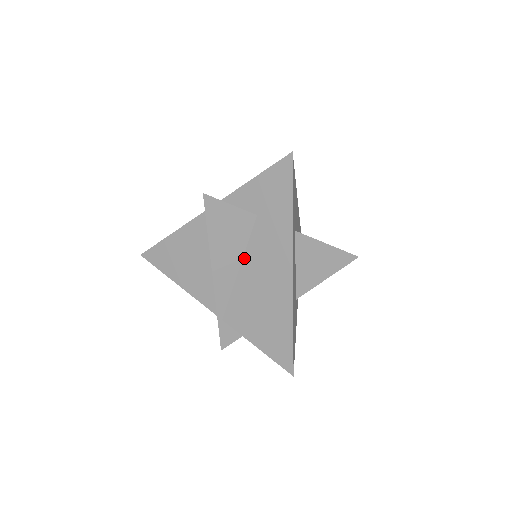
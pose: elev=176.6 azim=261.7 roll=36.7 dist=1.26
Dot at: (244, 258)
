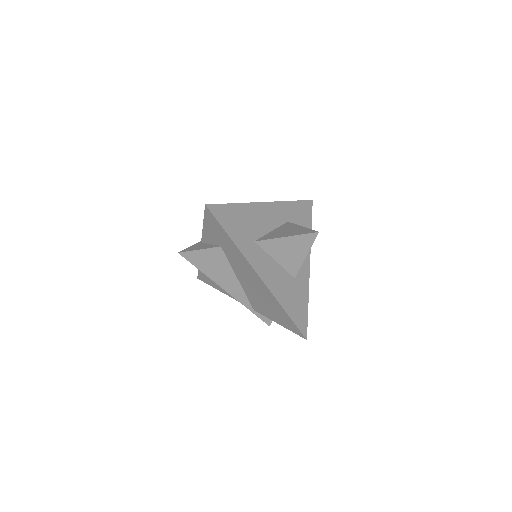
Dot at: (235, 273)
